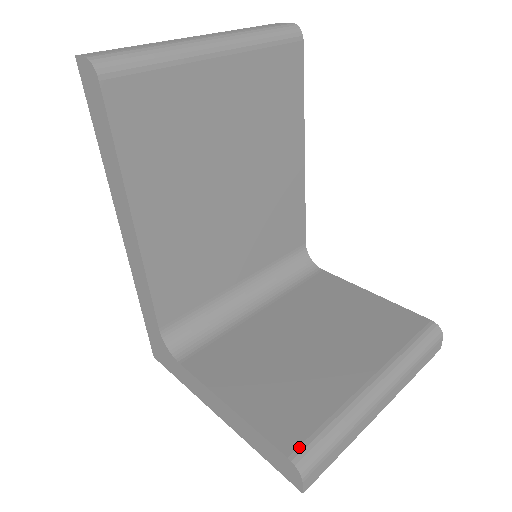
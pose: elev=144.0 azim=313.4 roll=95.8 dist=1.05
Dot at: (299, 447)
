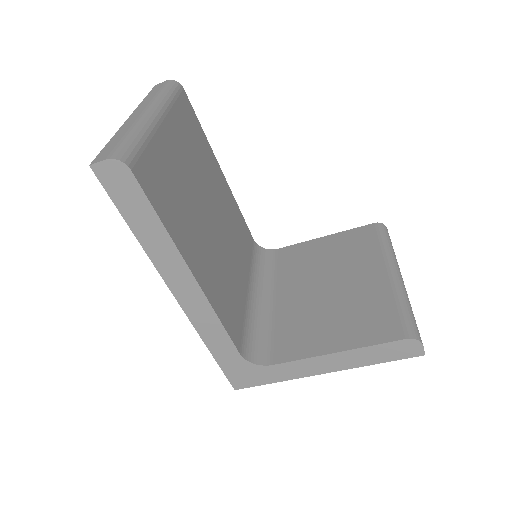
Dot at: (403, 330)
